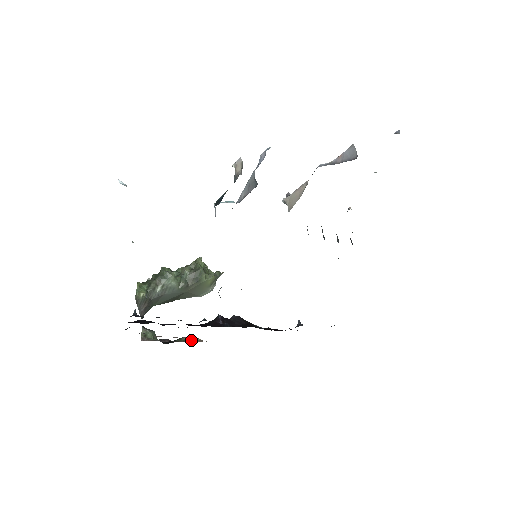
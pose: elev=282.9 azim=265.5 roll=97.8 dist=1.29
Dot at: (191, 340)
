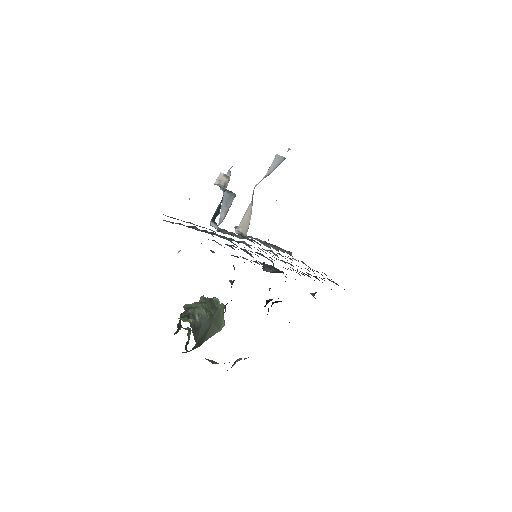
Dot at: (244, 358)
